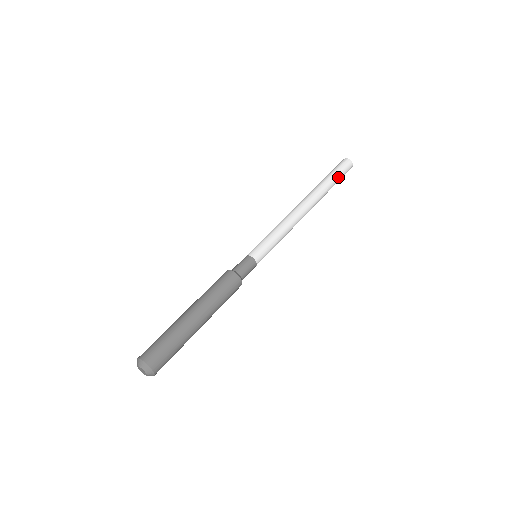
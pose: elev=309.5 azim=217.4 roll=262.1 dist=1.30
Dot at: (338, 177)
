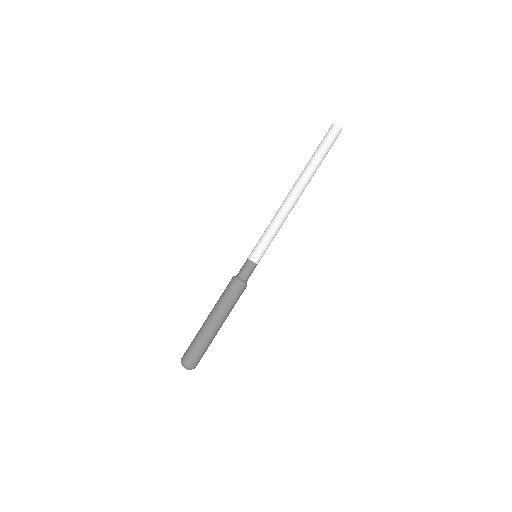
Dot at: occluded
